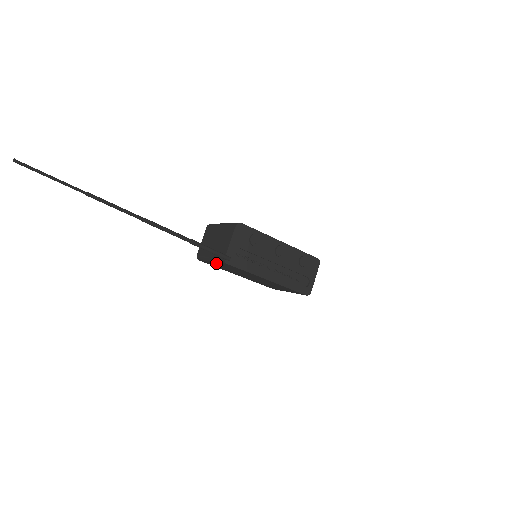
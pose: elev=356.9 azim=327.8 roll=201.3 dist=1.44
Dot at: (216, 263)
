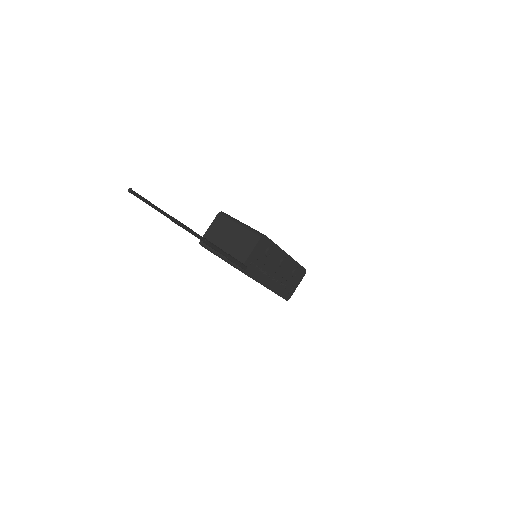
Dot at: occluded
